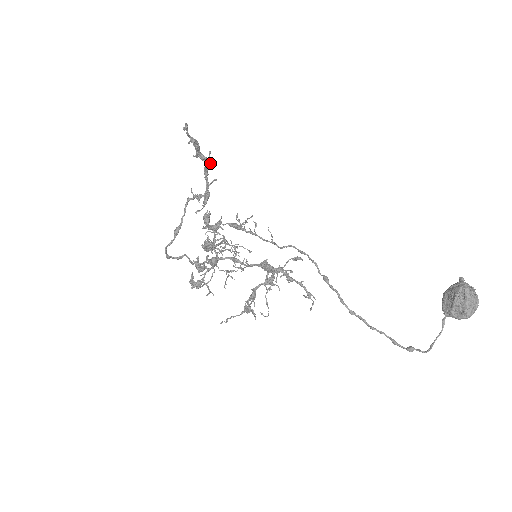
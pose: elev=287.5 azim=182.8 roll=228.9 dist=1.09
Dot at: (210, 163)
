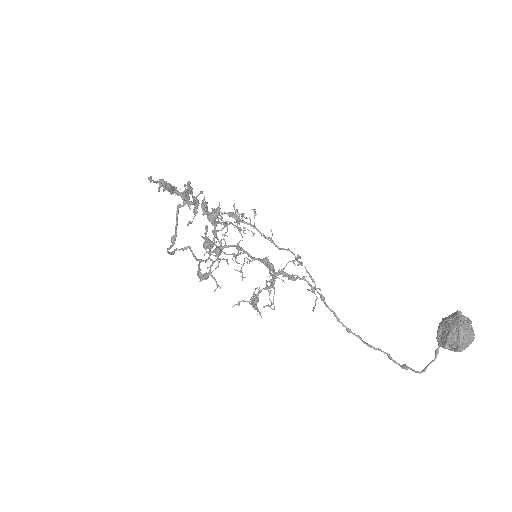
Dot at: (188, 196)
